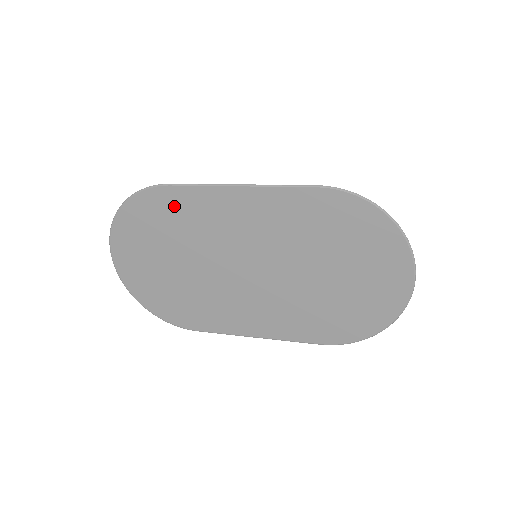
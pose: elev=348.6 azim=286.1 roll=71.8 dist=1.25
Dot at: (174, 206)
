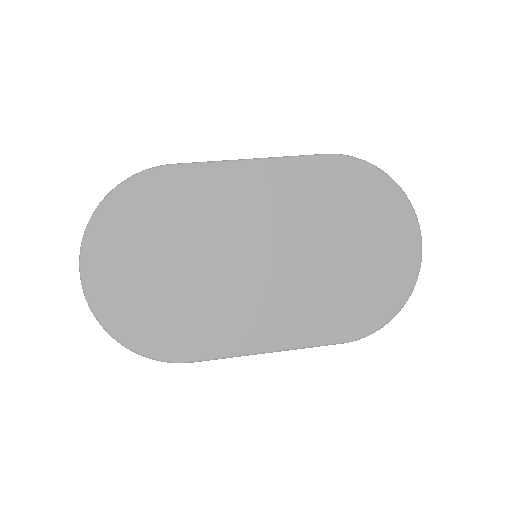
Dot at: (175, 189)
